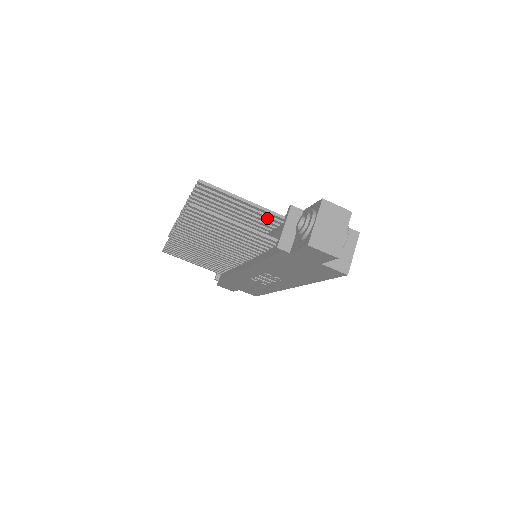
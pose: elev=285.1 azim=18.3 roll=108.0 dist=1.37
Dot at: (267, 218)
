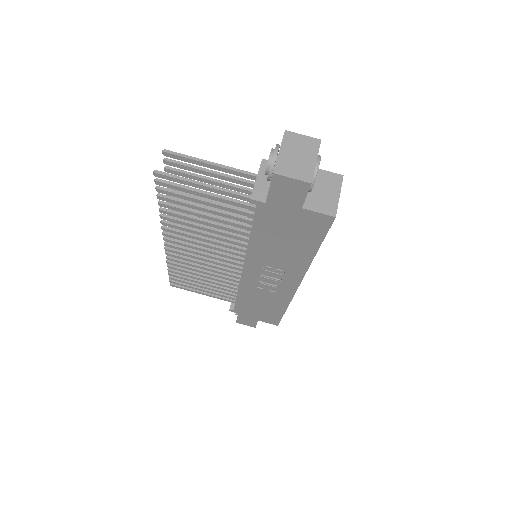
Dot at: (243, 184)
